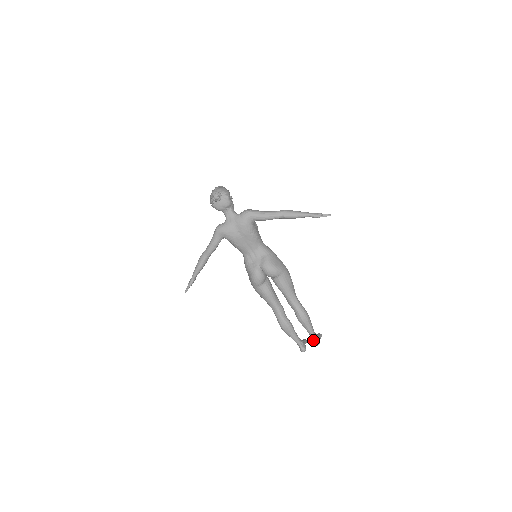
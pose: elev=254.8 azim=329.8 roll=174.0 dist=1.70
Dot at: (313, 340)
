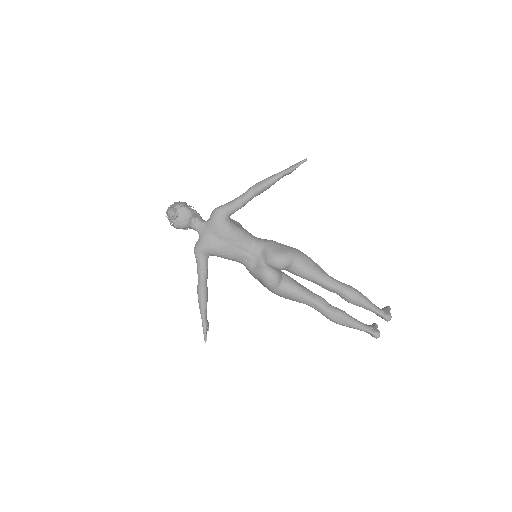
Dot at: (381, 316)
